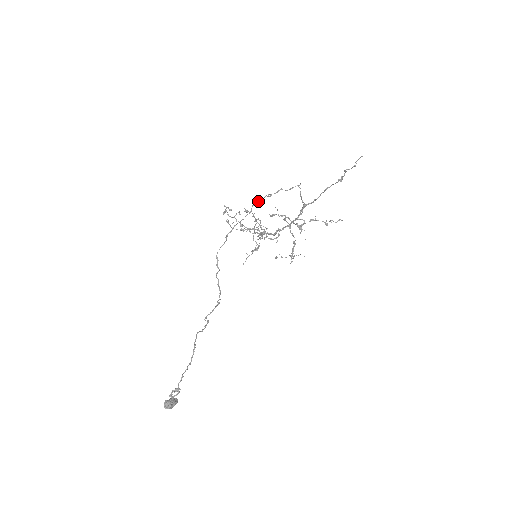
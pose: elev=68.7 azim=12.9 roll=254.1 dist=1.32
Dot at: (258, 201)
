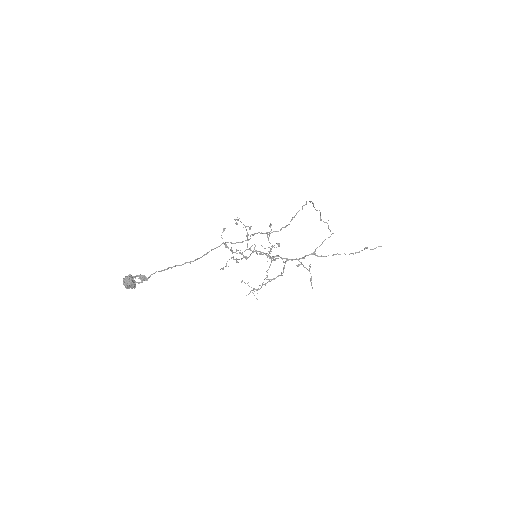
Dot at: (320, 212)
